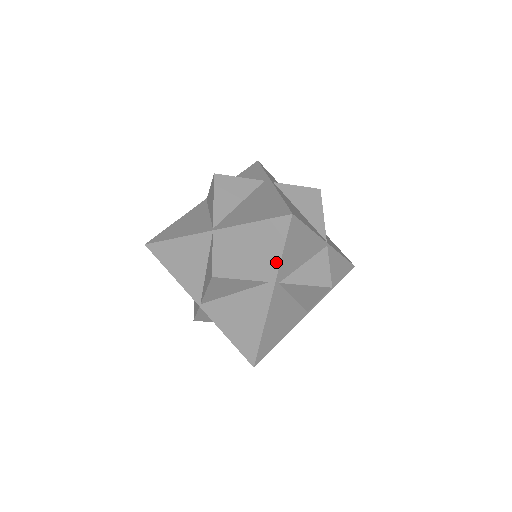
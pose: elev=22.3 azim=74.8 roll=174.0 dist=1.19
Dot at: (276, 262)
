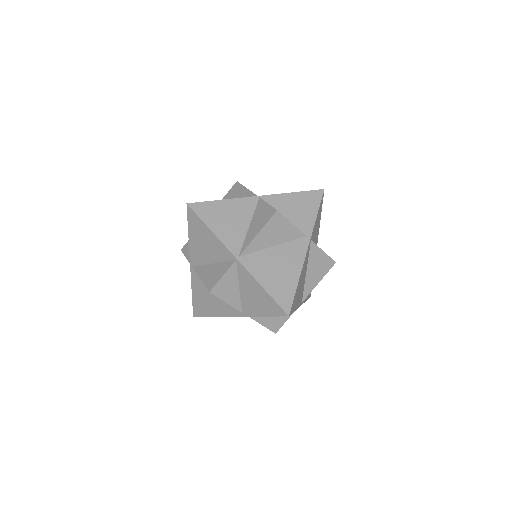
Dot at: (312, 221)
